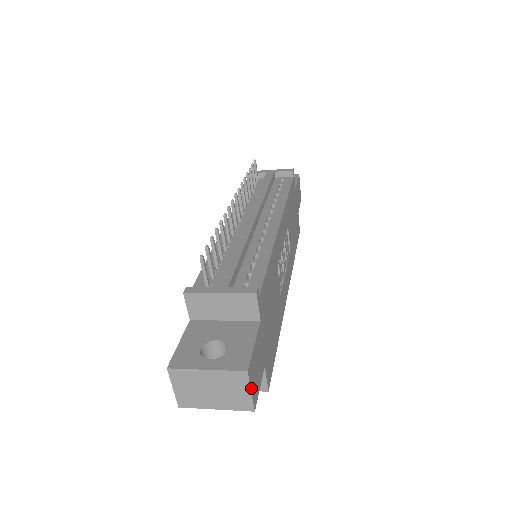
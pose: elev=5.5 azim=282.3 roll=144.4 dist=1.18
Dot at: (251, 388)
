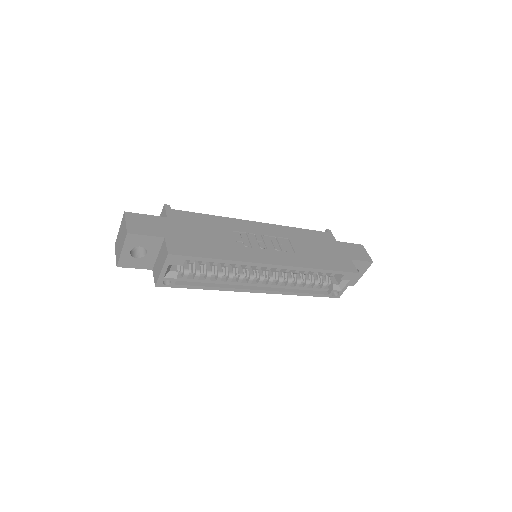
Dot at: (127, 221)
